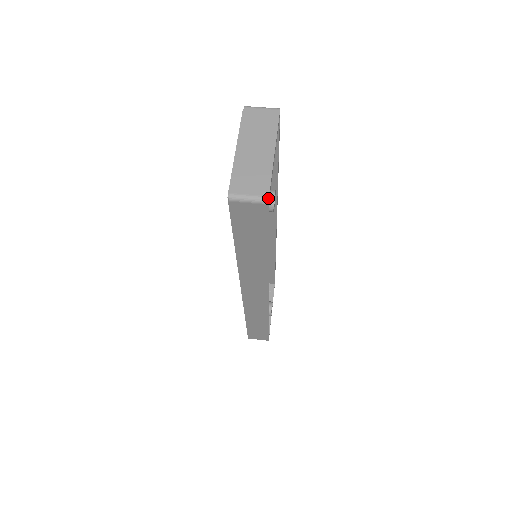
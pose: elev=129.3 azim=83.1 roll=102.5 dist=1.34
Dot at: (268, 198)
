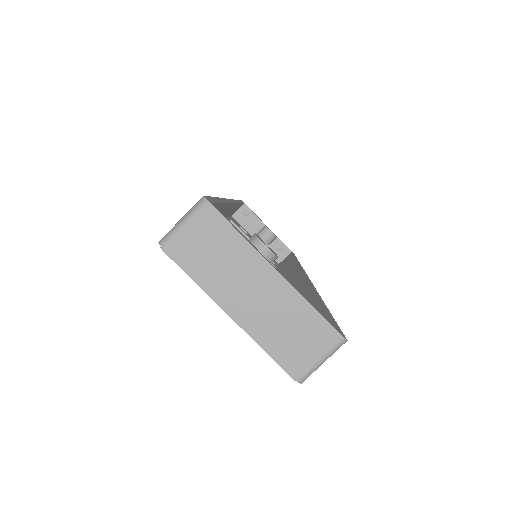
Dot at: (343, 339)
